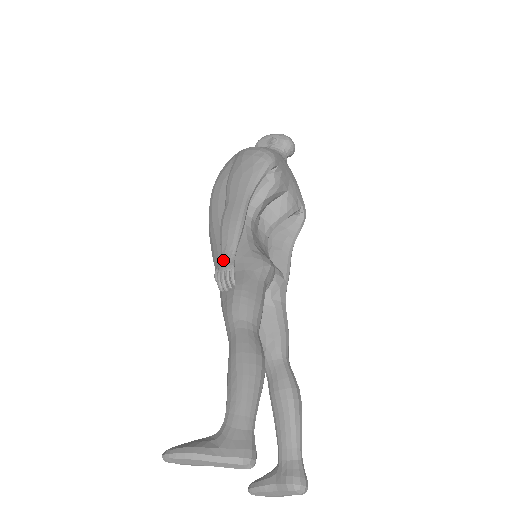
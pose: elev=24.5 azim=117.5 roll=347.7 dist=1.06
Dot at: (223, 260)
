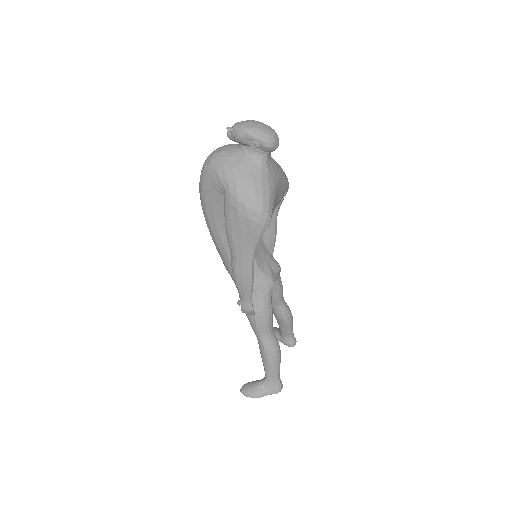
Dot at: (244, 303)
